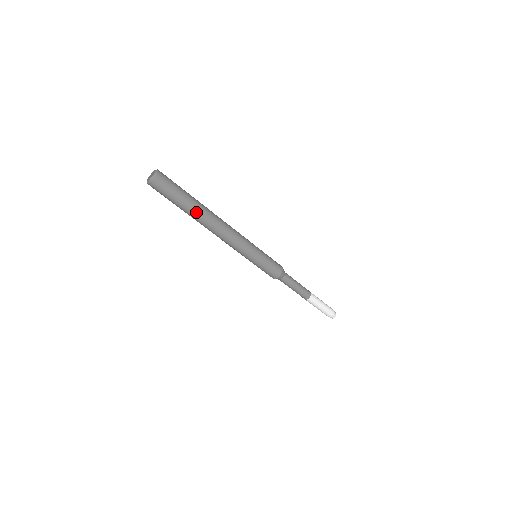
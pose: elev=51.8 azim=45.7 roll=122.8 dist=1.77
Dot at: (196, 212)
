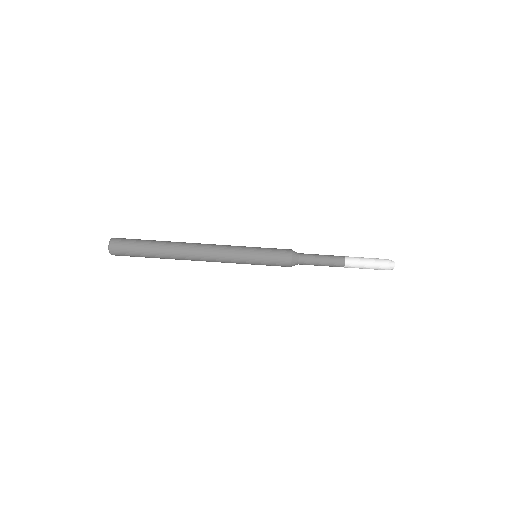
Dot at: (167, 243)
